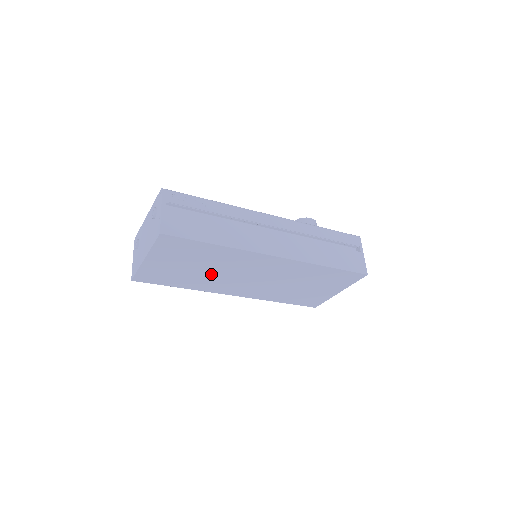
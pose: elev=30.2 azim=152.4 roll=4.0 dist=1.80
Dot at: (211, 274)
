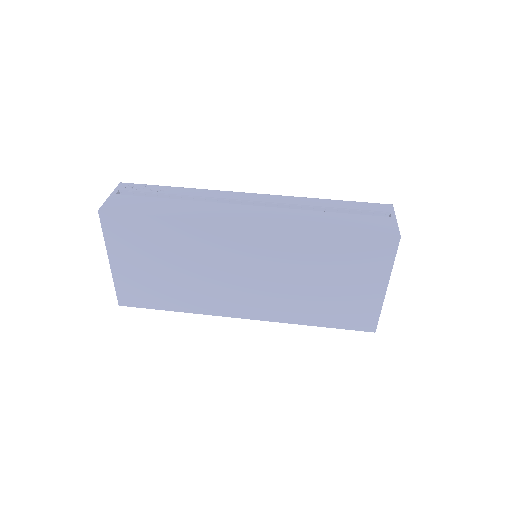
Dot at: (193, 277)
